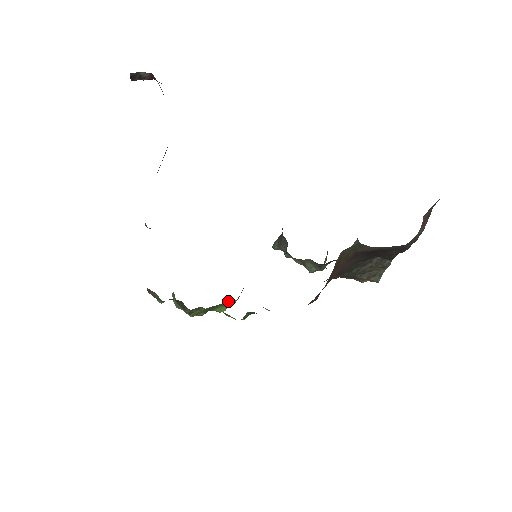
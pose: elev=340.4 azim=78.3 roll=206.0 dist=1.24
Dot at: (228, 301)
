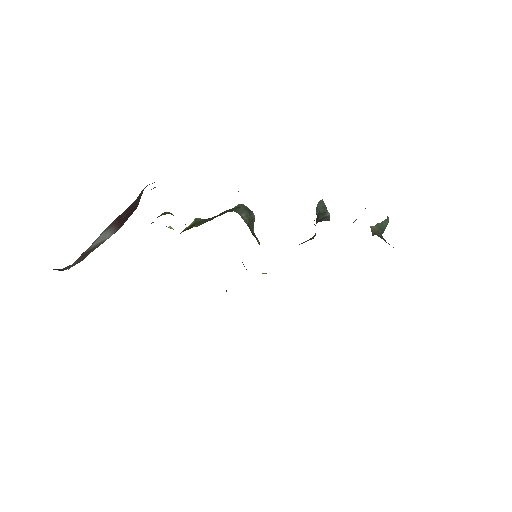
Dot at: occluded
